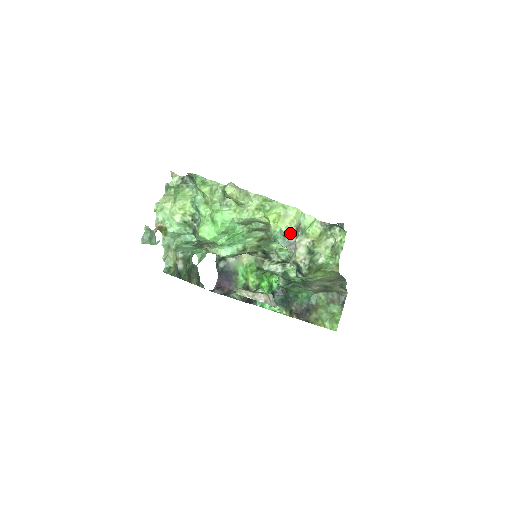
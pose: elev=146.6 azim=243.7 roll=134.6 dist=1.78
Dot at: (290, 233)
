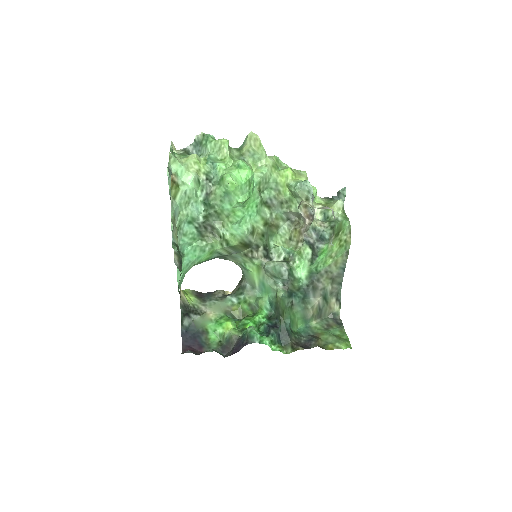
Dot at: occluded
